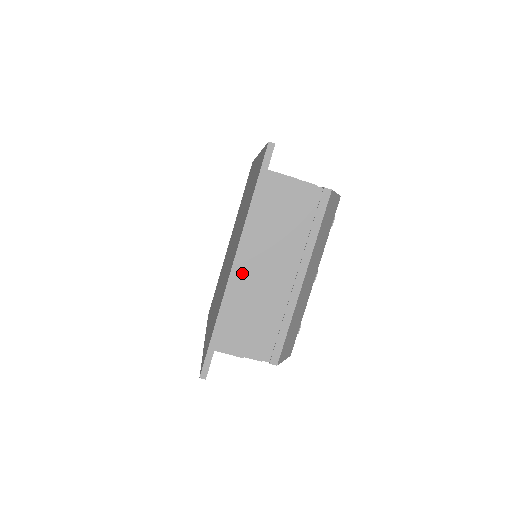
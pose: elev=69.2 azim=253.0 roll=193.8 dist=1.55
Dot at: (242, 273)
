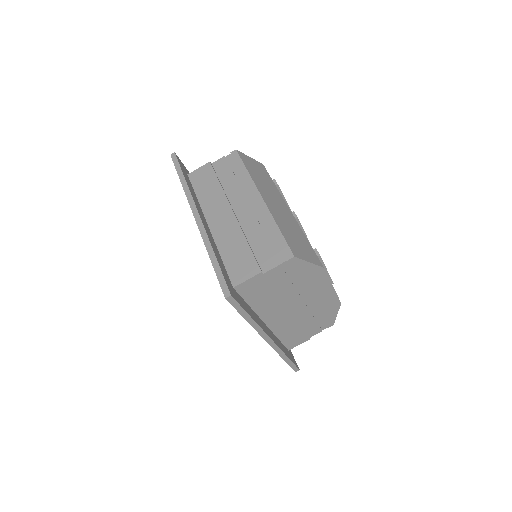
Dot at: (215, 228)
